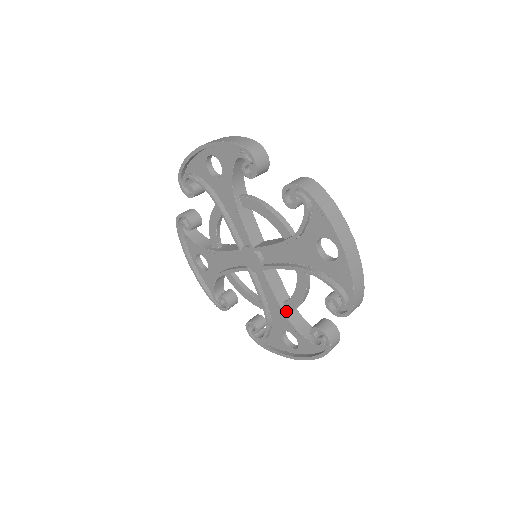
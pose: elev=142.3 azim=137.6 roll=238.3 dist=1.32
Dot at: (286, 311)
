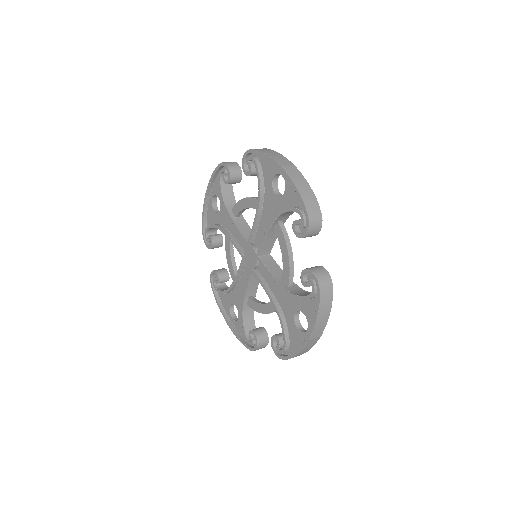
Dot at: (246, 302)
